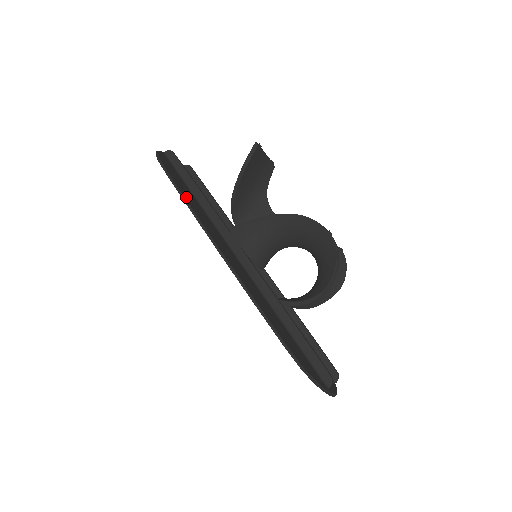
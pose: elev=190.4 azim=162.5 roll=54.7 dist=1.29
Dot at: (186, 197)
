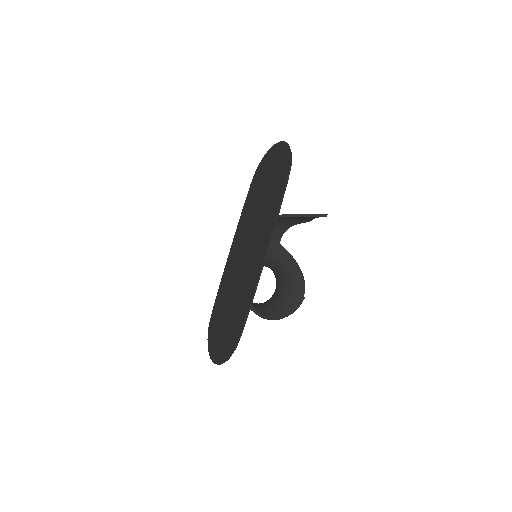
Dot at: (280, 202)
